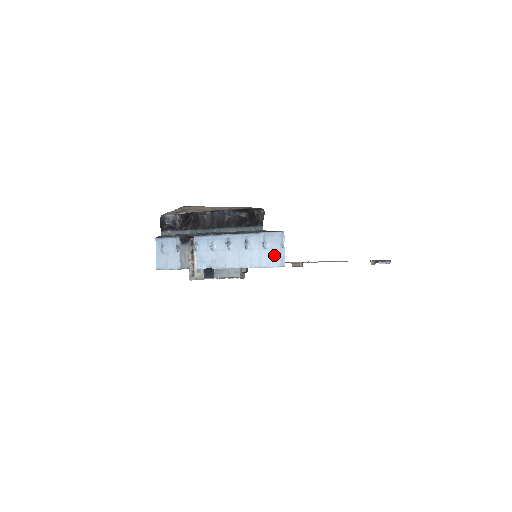
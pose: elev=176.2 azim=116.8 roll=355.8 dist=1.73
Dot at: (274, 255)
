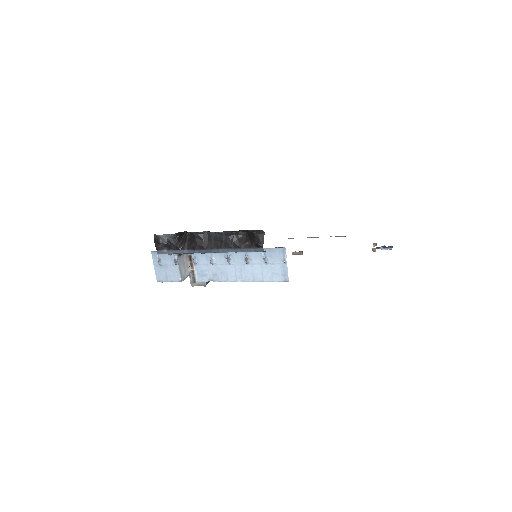
Dot at: (277, 270)
